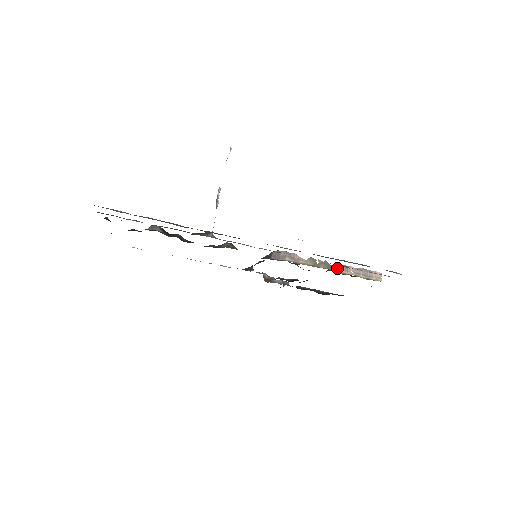
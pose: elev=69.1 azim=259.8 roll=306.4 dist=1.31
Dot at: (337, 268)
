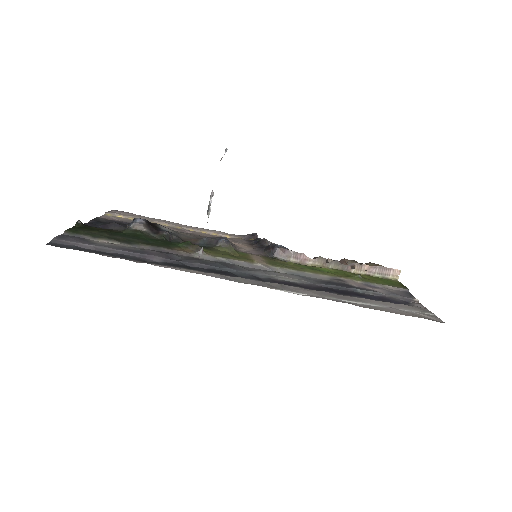
Dot at: (349, 267)
